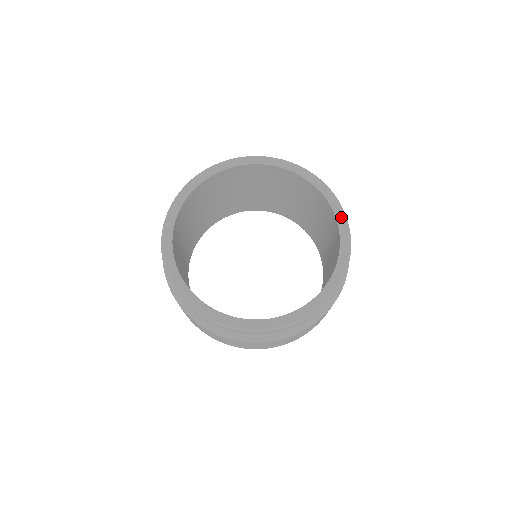
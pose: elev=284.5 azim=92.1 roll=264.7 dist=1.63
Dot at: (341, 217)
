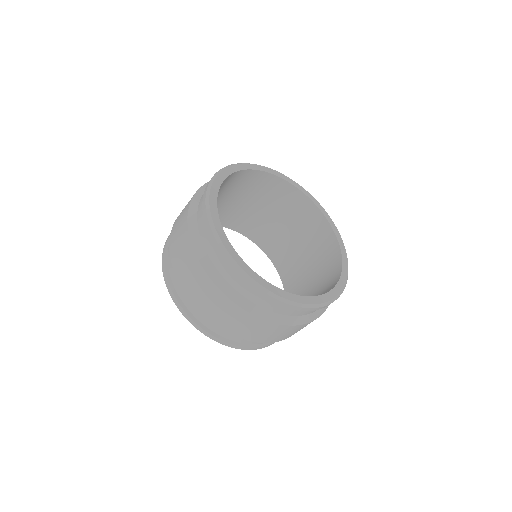
Dot at: (342, 284)
